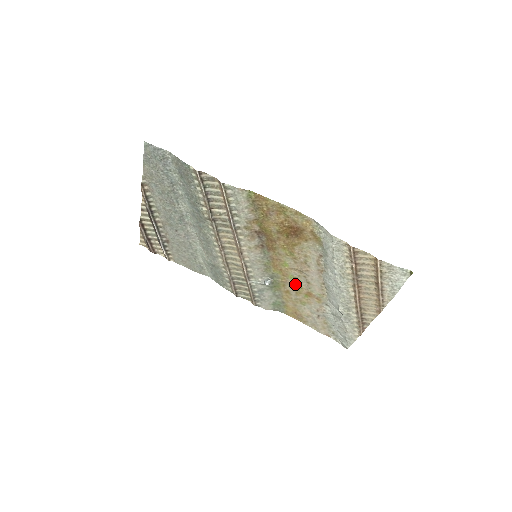
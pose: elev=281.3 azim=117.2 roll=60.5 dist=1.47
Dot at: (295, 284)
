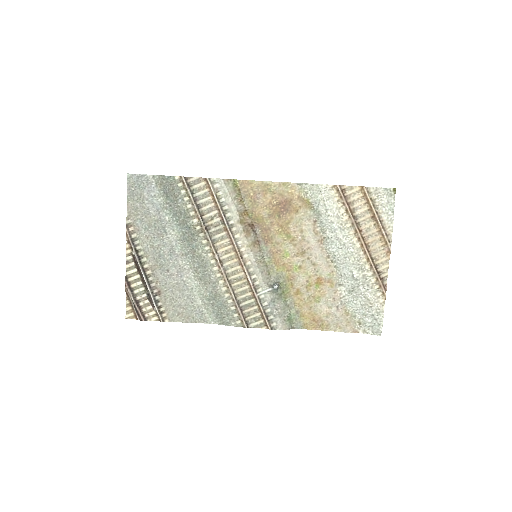
Dot at: (302, 276)
